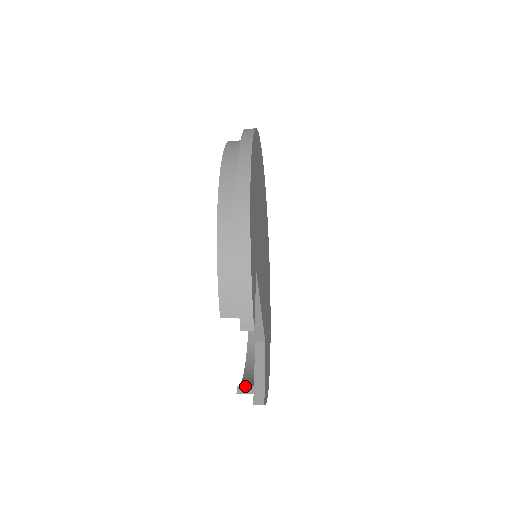
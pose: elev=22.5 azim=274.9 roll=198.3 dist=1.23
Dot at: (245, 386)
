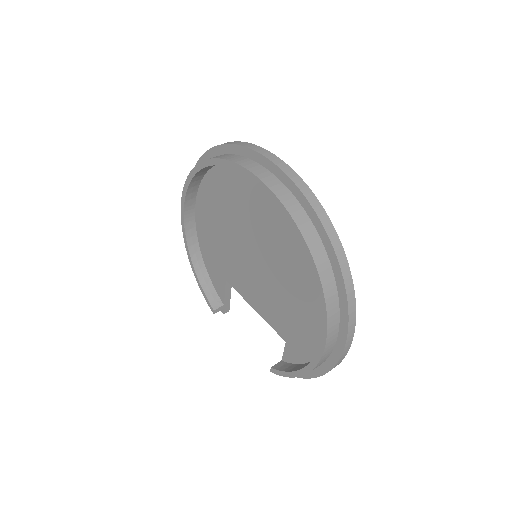
Dot at: (219, 308)
